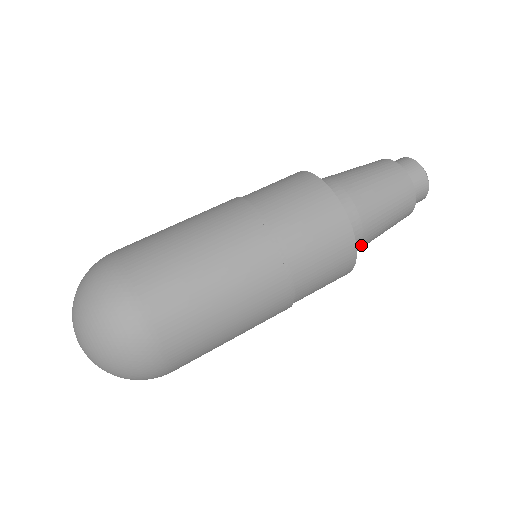
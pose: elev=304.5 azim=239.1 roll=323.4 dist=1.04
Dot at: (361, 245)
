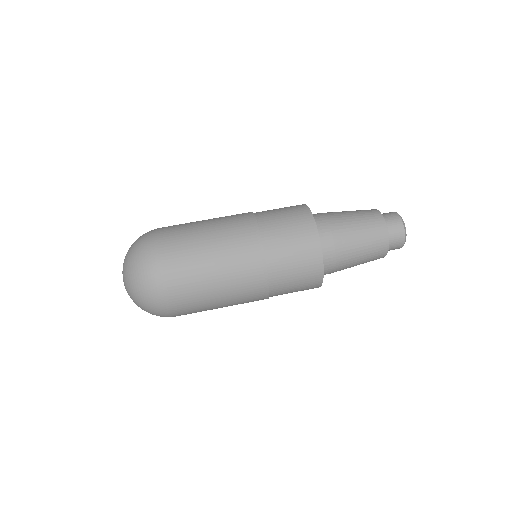
Dot at: (335, 265)
